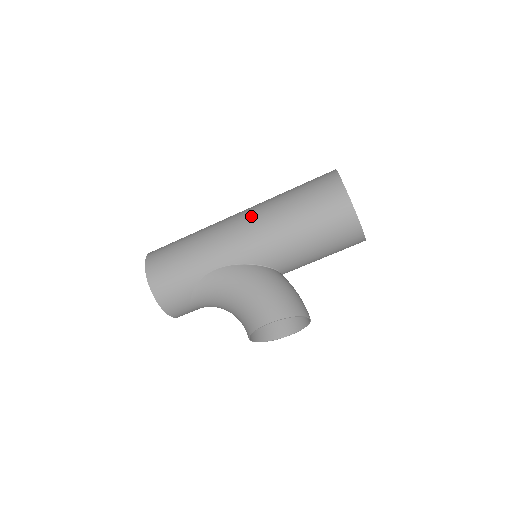
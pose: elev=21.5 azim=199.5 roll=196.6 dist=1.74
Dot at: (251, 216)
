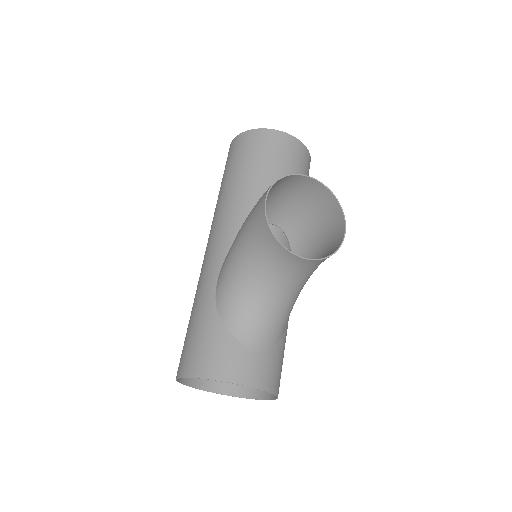
Dot at: occluded
